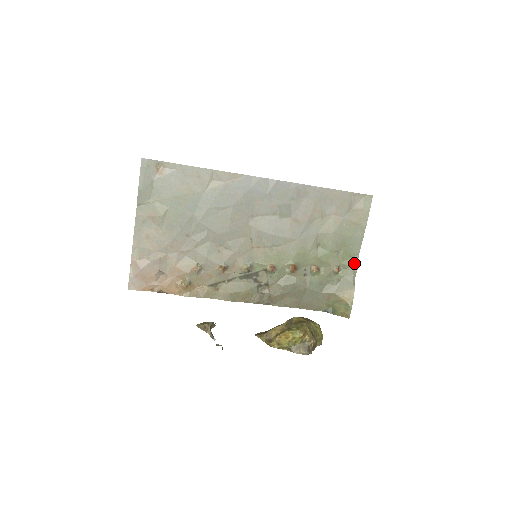
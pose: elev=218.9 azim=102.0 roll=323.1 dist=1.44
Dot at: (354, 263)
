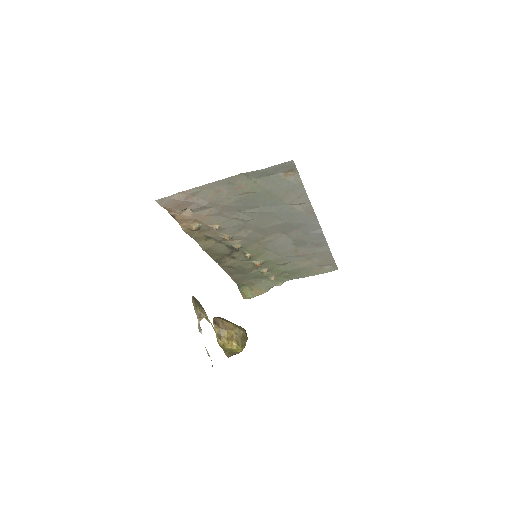
Dot at: (283, 281)
